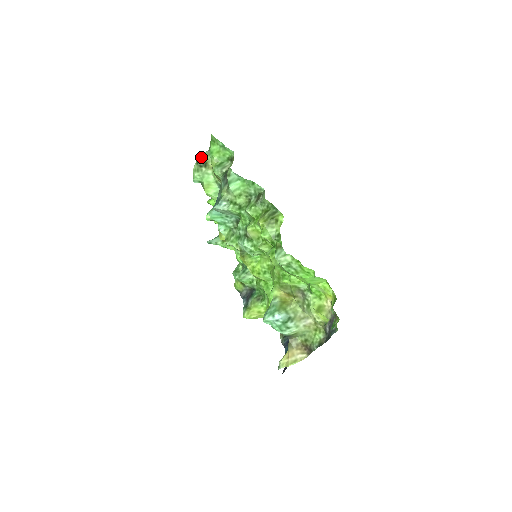
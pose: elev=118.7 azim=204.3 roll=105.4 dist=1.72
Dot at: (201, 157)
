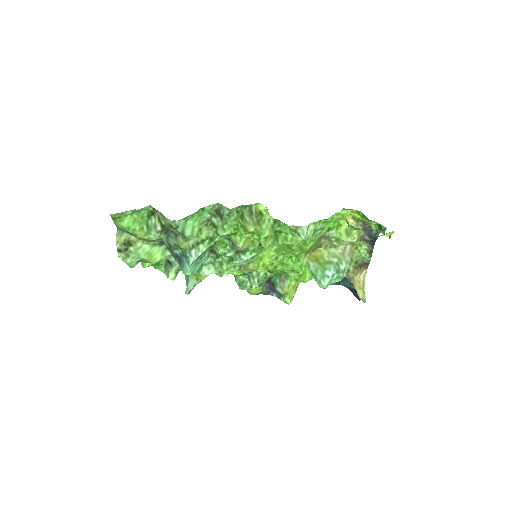
Dot at: (118, 243)
